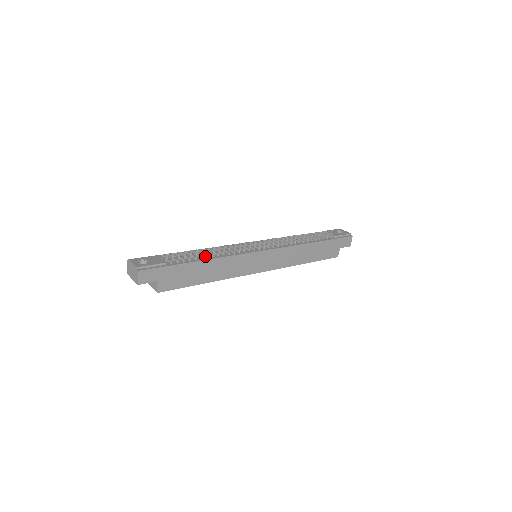
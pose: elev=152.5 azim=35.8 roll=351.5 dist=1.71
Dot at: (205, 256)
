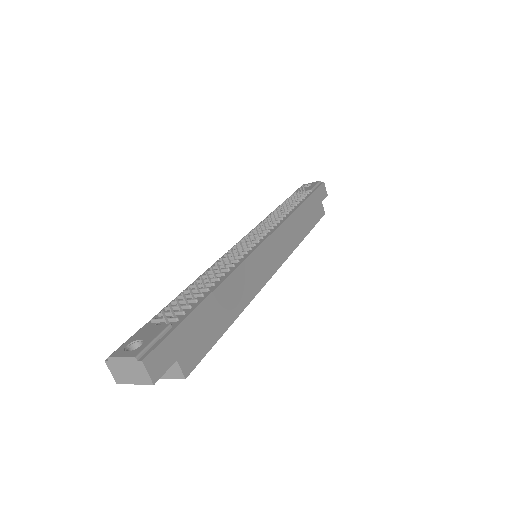
Dot at: (209, 285)
